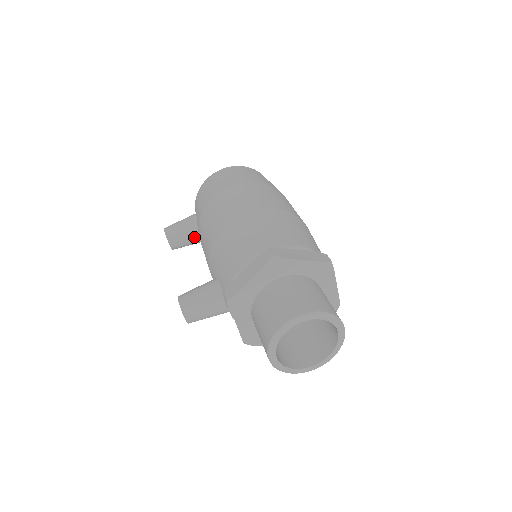
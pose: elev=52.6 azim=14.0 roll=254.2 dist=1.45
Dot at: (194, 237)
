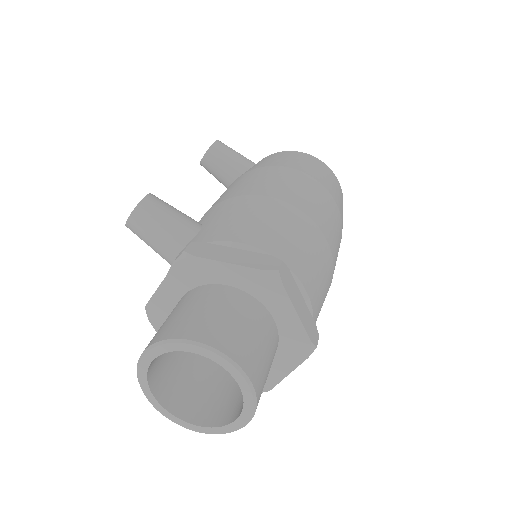
Dot at: (230, 177)
